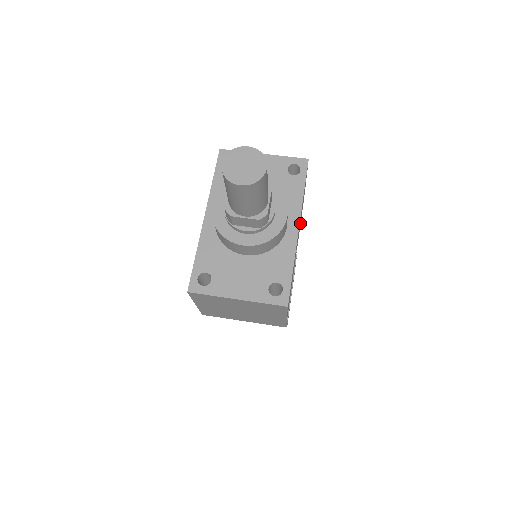
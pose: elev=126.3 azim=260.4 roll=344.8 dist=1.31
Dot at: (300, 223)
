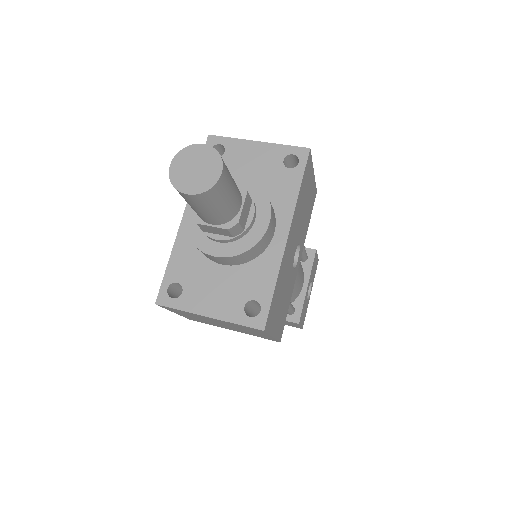
Dot at: (307, 221)
